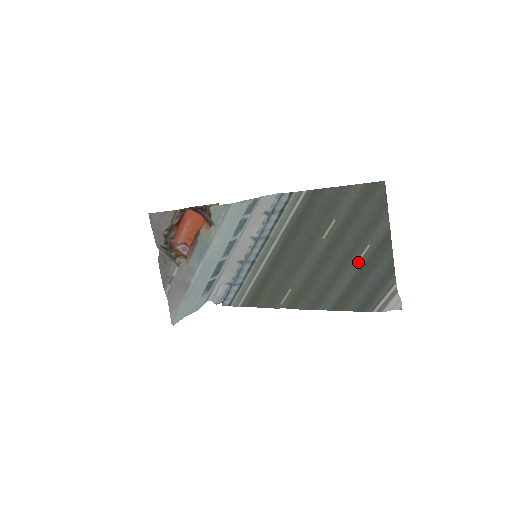
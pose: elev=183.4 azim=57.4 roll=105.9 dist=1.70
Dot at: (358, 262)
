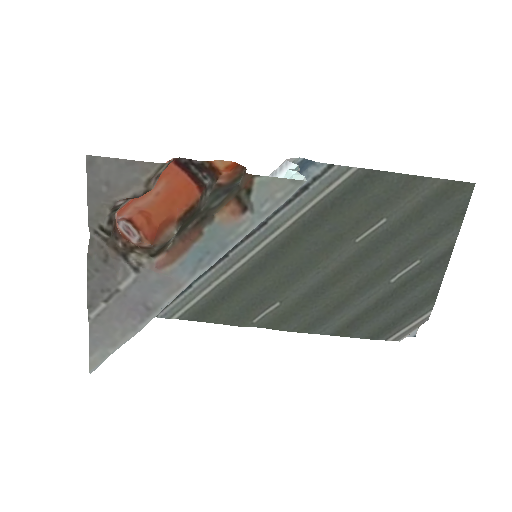
Dot at: (395, 280)
